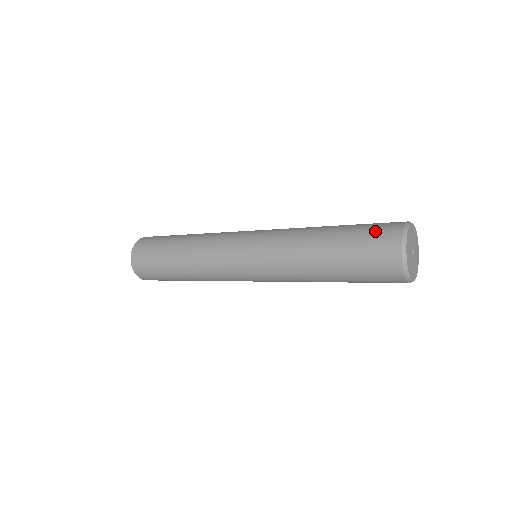
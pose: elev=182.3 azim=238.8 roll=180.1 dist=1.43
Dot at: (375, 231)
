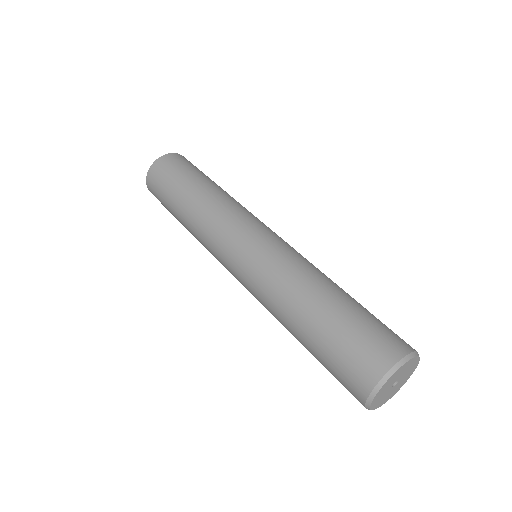
Dot at: (339, 381)
